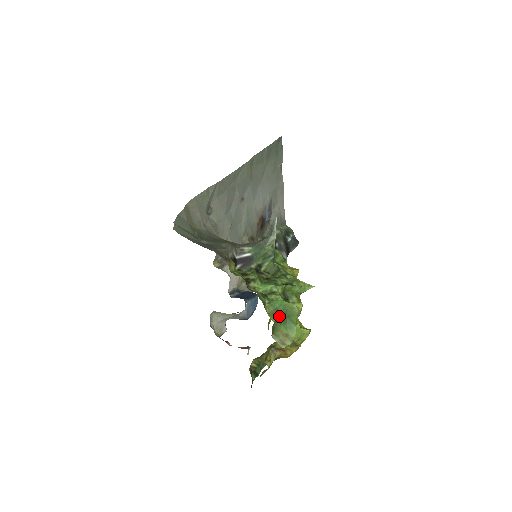
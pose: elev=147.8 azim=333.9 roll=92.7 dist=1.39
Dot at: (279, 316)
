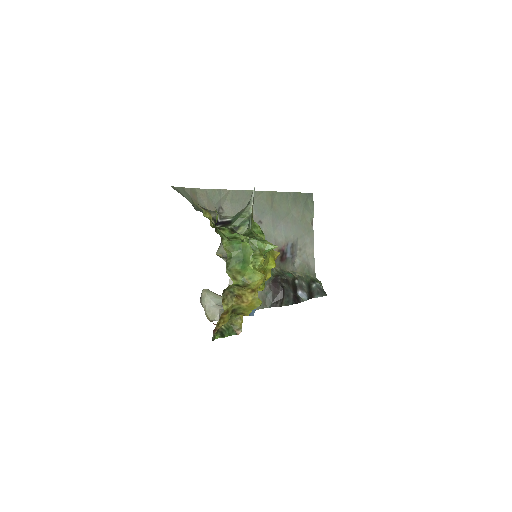
Dot at: (235, 253)
